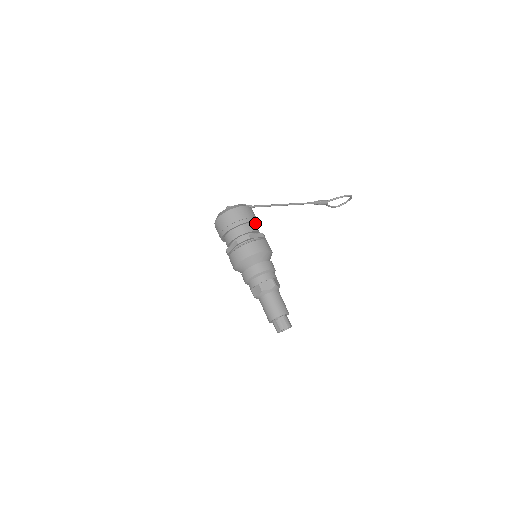
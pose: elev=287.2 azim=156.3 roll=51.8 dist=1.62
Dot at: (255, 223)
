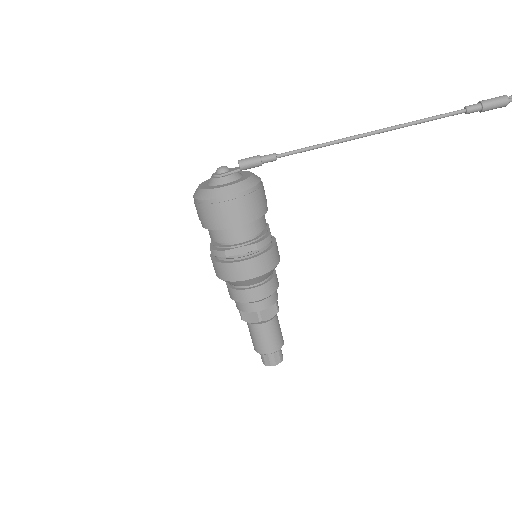
Dot at: (250, 220)
